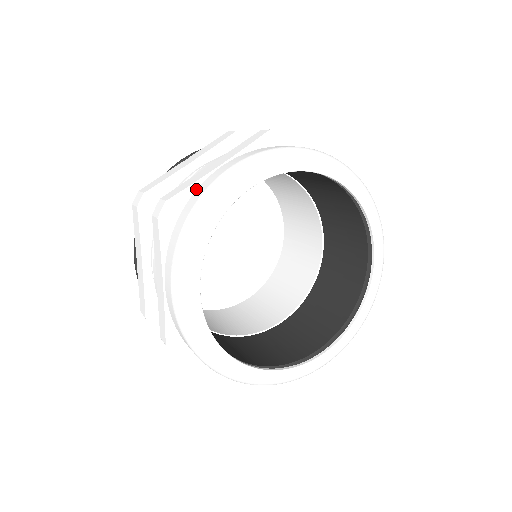
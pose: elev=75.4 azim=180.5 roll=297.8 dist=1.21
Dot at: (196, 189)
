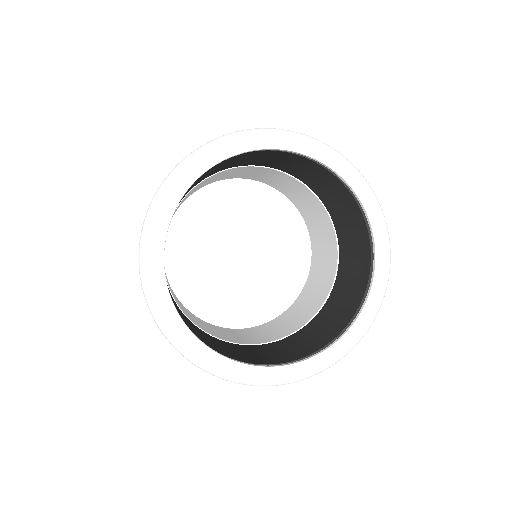
Dot at: occluded
